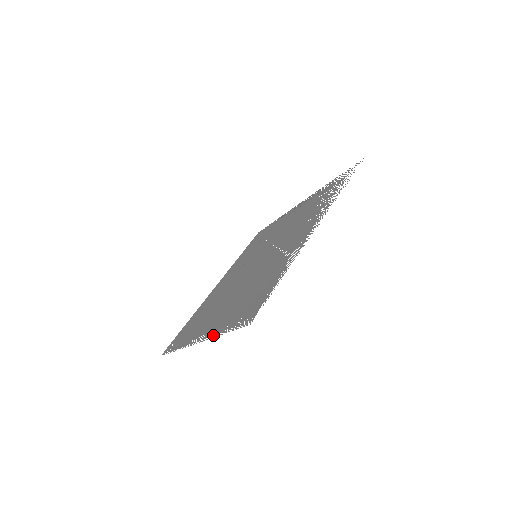
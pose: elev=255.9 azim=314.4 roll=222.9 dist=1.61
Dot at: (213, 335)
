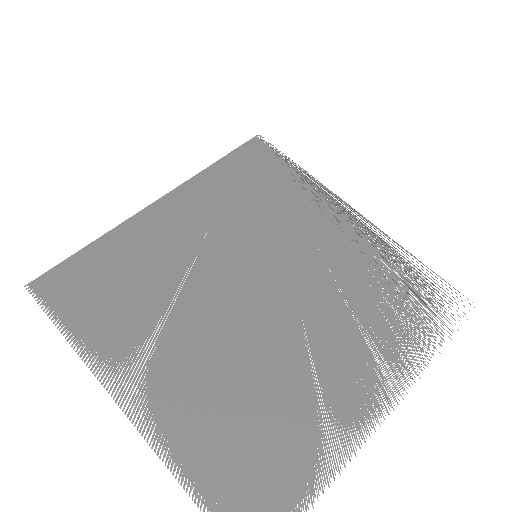
Dot at: (167, 459)
